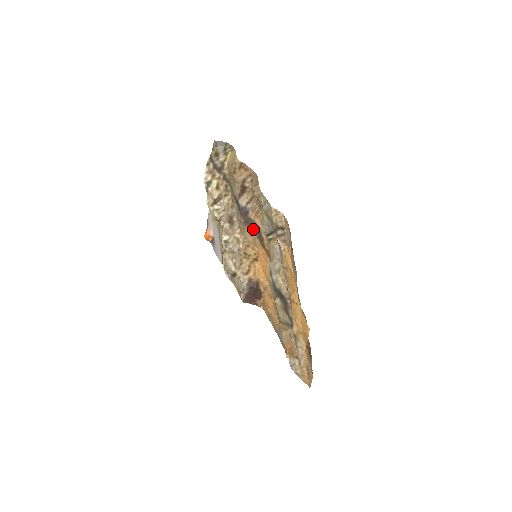
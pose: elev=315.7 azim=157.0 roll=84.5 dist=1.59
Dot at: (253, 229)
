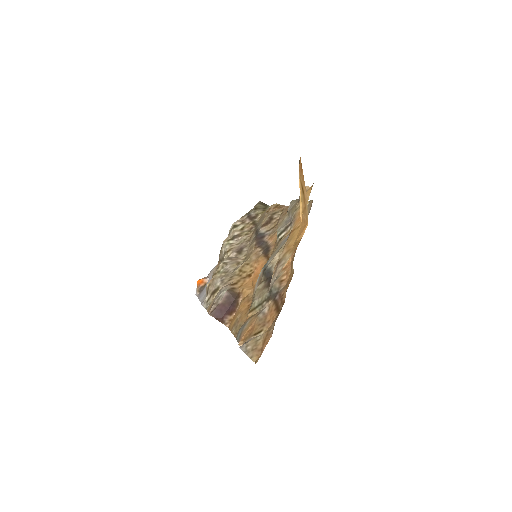
Dot at: (262, 248)
